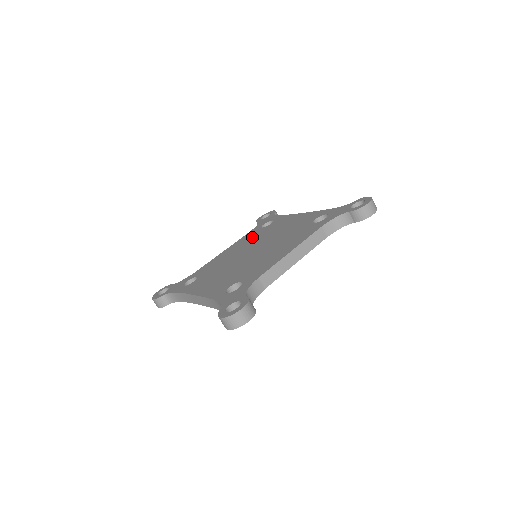
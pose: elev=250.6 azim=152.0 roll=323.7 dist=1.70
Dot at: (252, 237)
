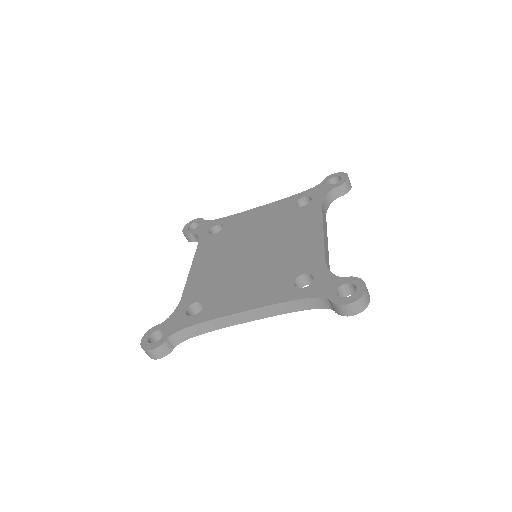
Dot at: (218, 244)
